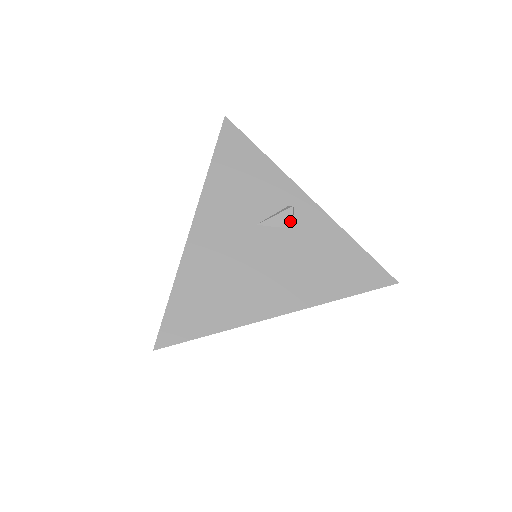
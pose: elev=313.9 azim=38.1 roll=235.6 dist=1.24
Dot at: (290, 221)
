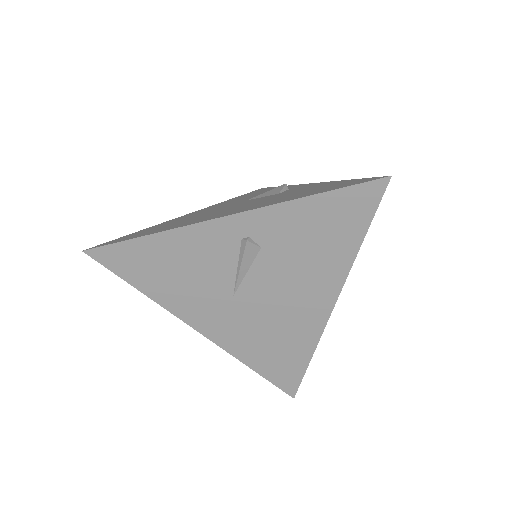
Dot at: (279, 191)
